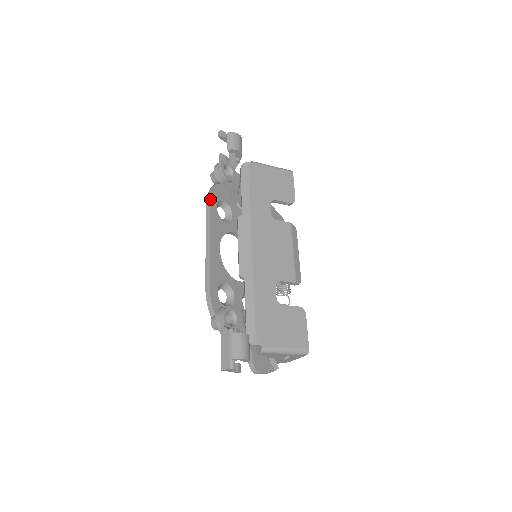
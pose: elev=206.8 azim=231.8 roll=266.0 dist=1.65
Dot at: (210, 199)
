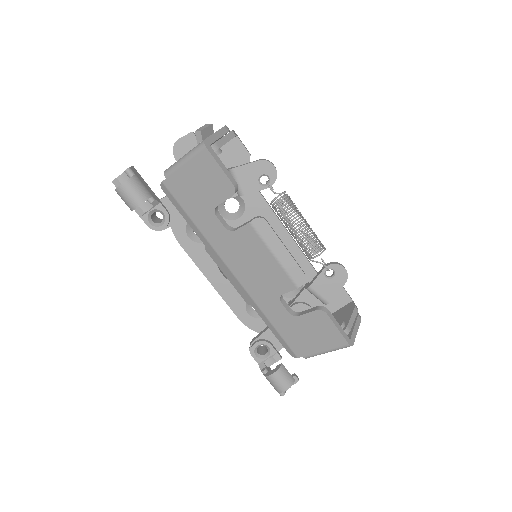
Dot at: (176, 239)
